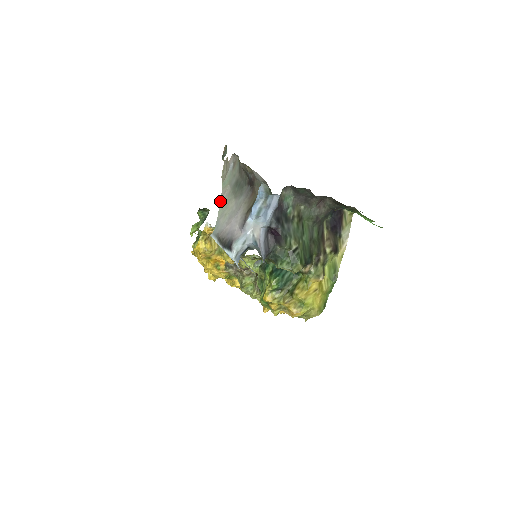
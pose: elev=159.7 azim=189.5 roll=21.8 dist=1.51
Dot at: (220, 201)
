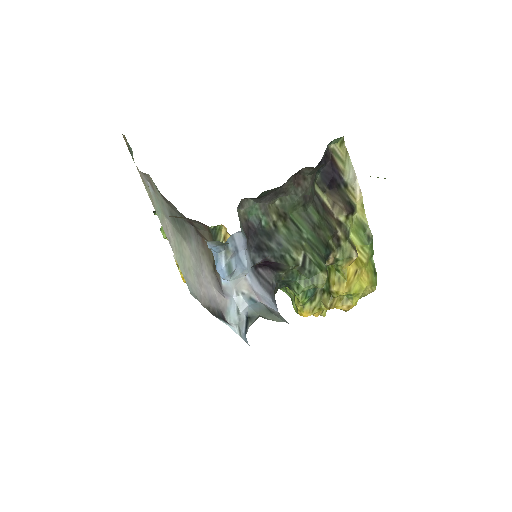
Dot at: occluded
